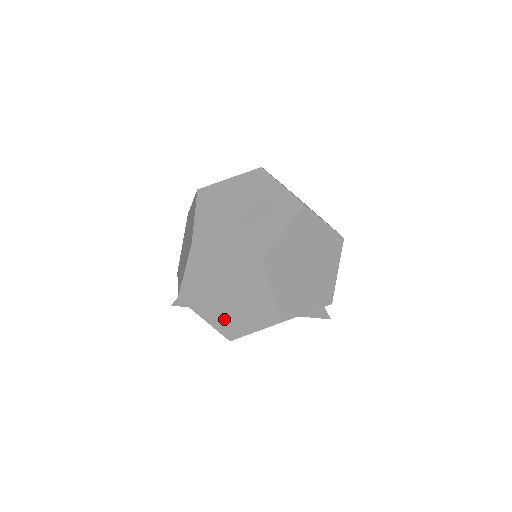
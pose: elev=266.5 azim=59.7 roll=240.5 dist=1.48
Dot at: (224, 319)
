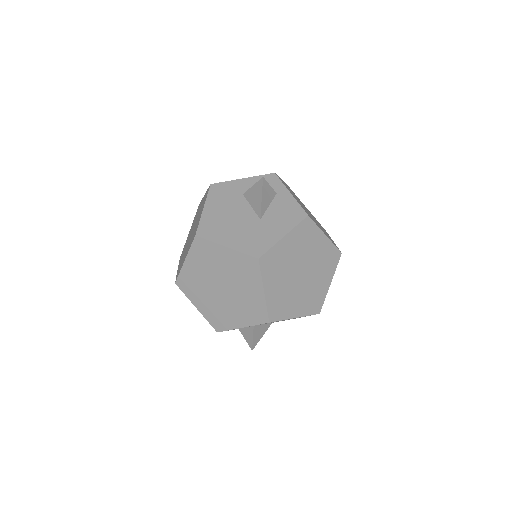
Dot at: (308, 299)
